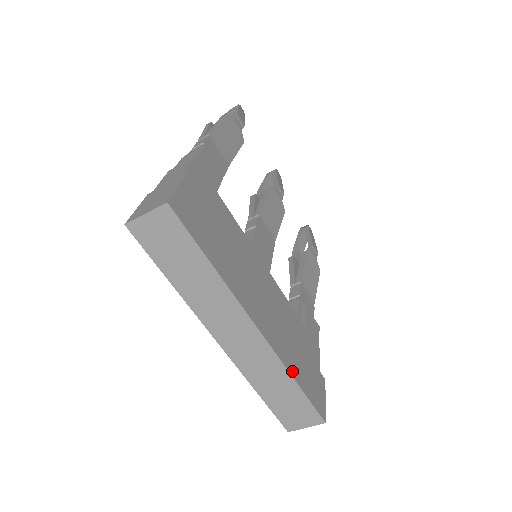
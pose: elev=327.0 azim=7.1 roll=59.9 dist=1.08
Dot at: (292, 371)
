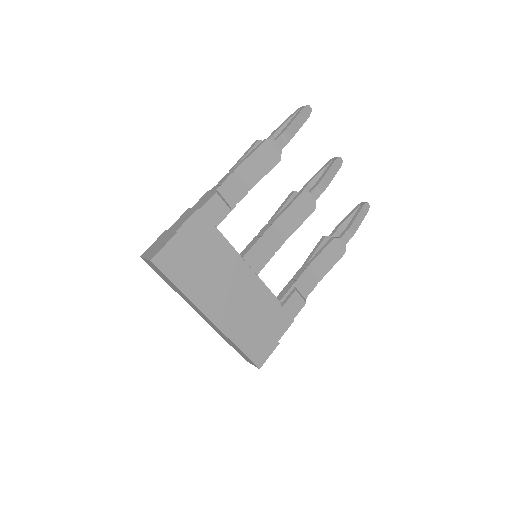
Dot at: (236, 341)
